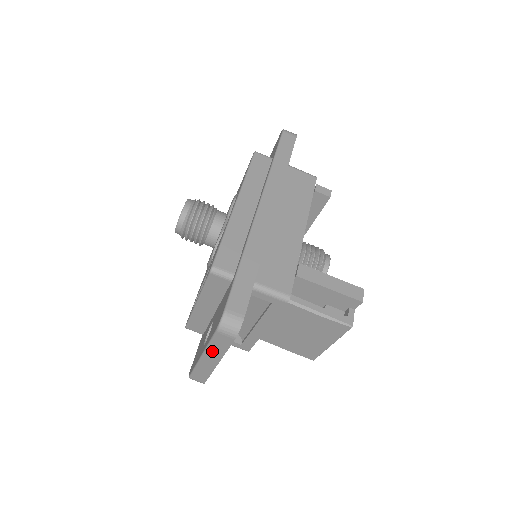
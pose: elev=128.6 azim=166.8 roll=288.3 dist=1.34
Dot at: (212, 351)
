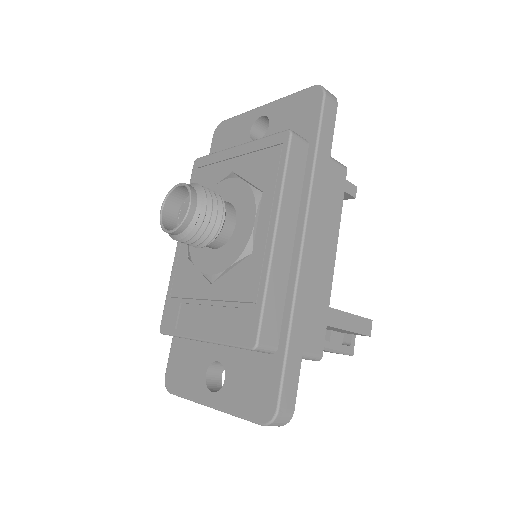
Dot at: occluded
